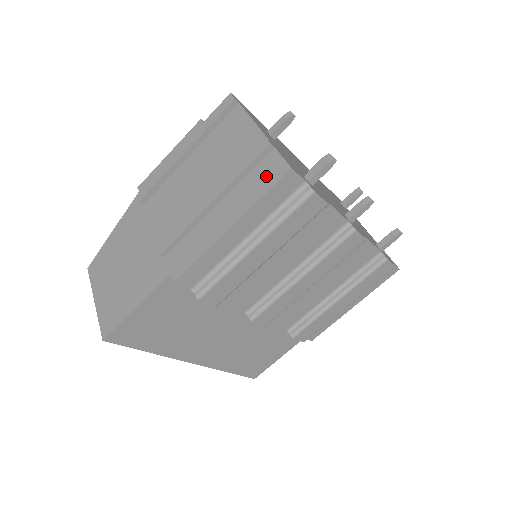
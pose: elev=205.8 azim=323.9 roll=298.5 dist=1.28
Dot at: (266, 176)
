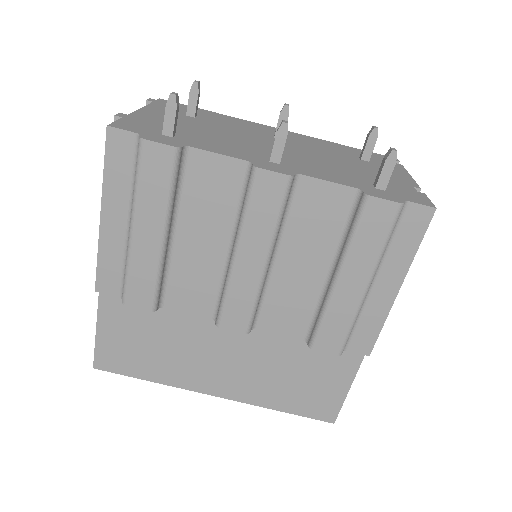
Dot at: occluded
